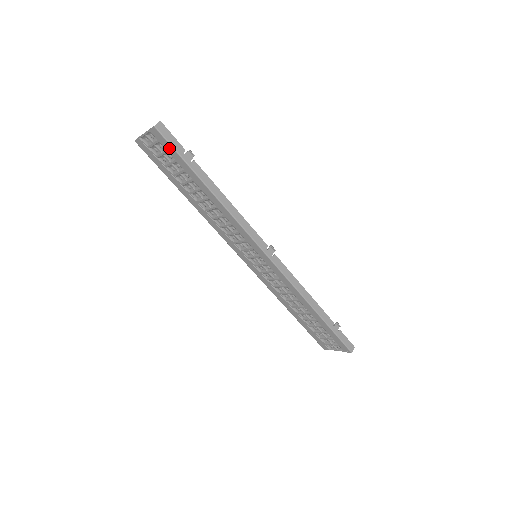
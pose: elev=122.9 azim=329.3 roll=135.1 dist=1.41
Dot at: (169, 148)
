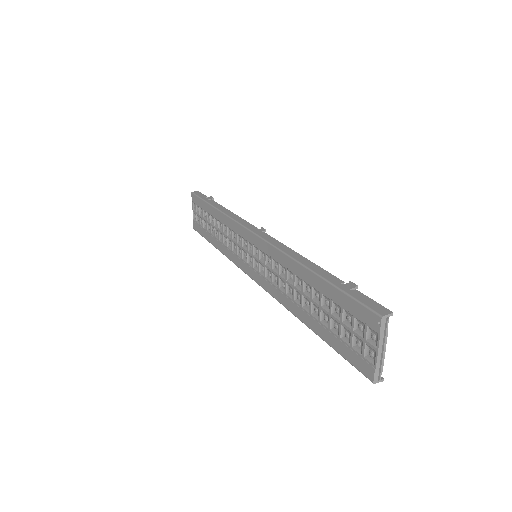
Dot at: (198, 201)
